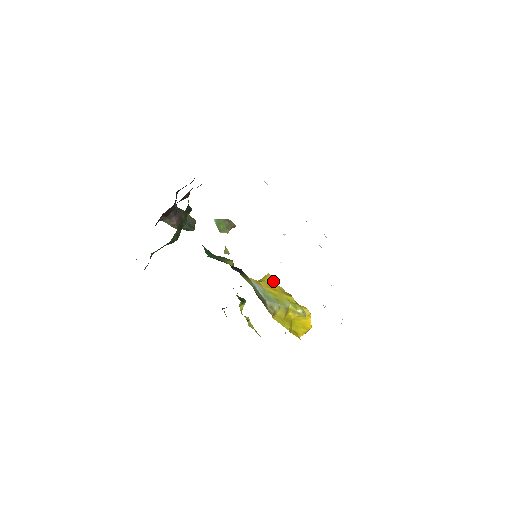
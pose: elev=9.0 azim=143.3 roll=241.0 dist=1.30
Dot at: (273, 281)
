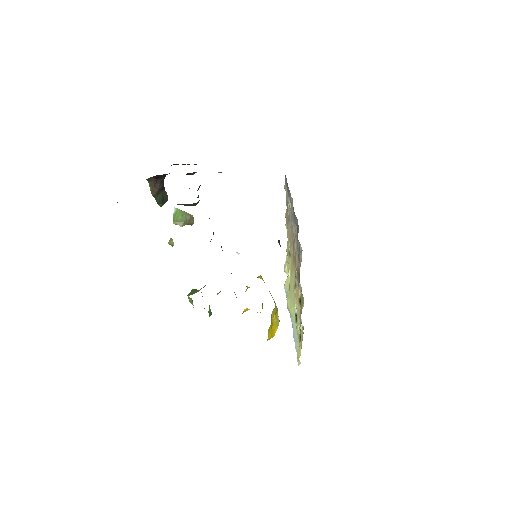
Dot at: occluded
